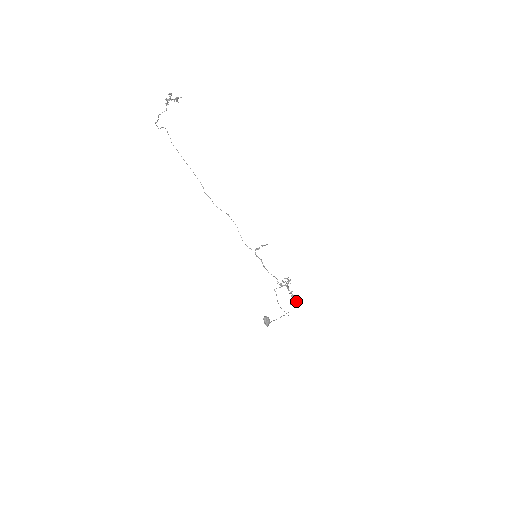
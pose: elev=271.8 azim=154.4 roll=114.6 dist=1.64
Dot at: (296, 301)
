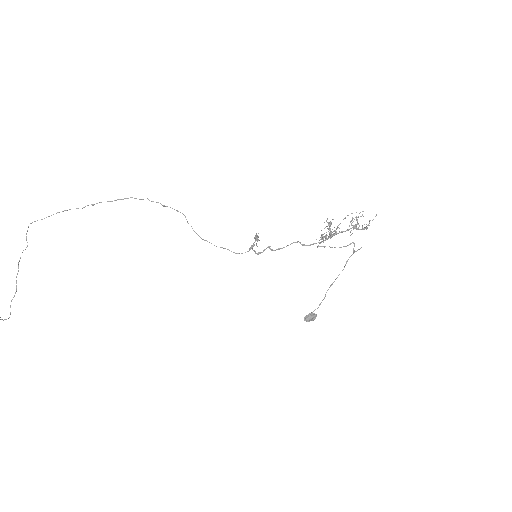
Dot at: (365, 227)
